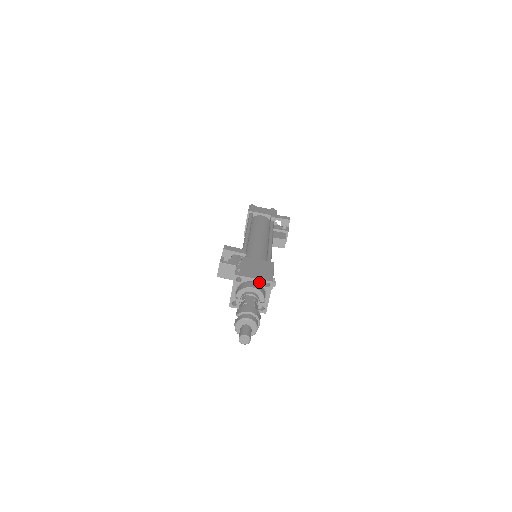
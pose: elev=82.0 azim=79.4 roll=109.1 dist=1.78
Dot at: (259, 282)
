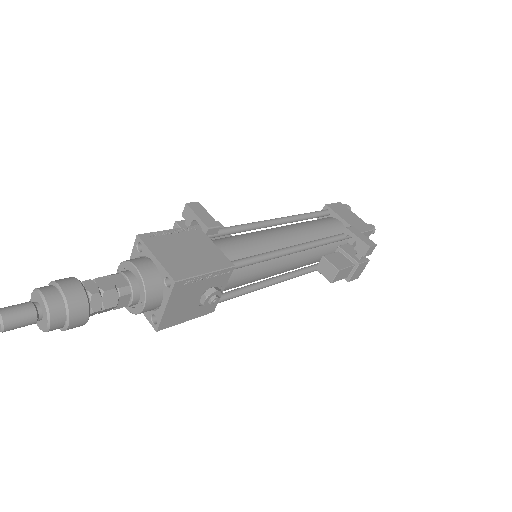
Dot at: (160, 269)
